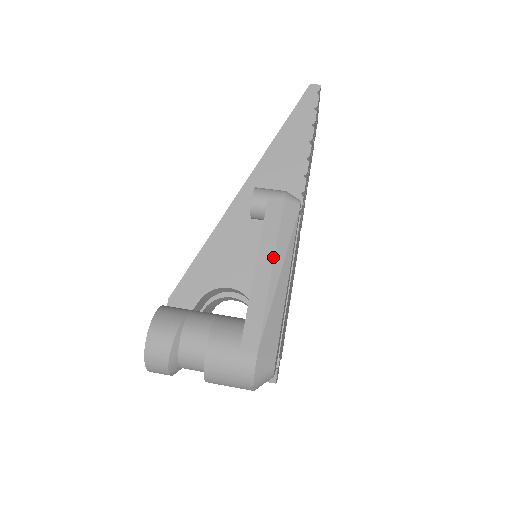
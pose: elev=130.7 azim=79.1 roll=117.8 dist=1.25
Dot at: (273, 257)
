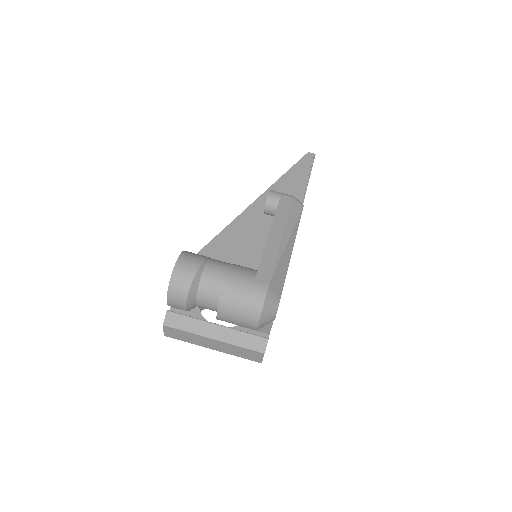
Dot at: (283, 229)
